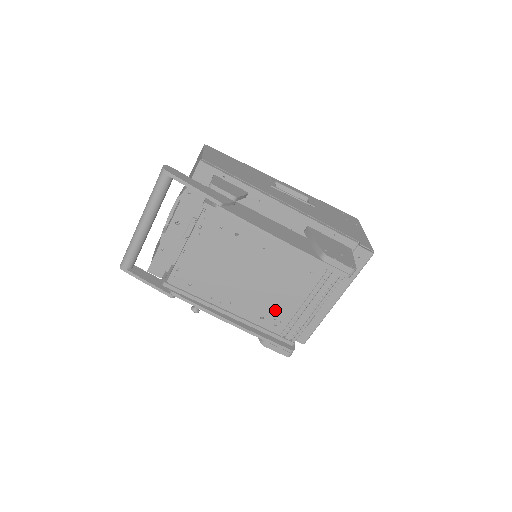
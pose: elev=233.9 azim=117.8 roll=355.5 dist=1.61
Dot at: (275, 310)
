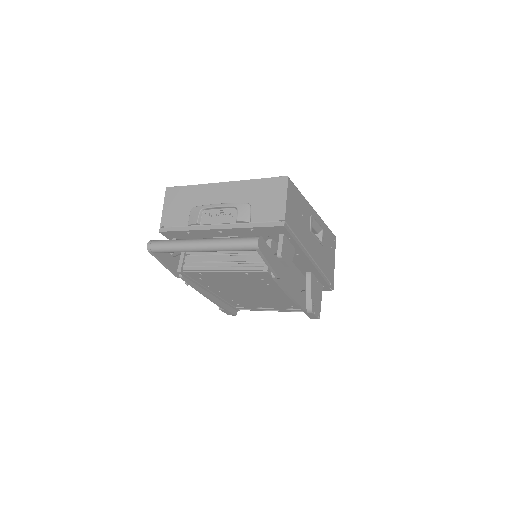
Dot at: (246, 302)
